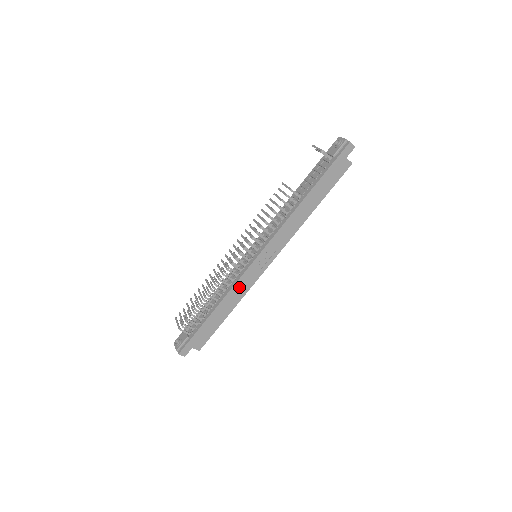
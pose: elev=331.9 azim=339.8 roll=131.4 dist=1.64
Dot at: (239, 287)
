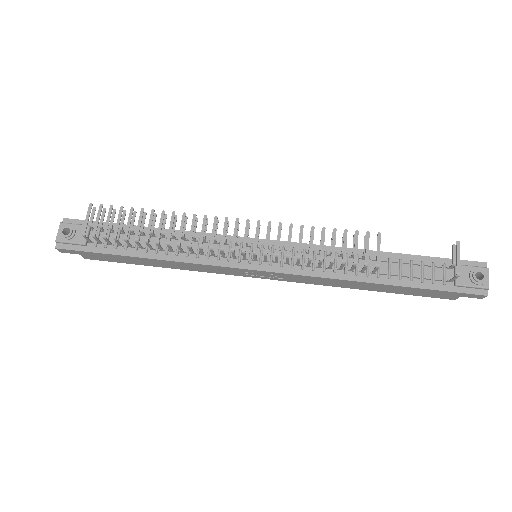
Dot at: (201, 266)
